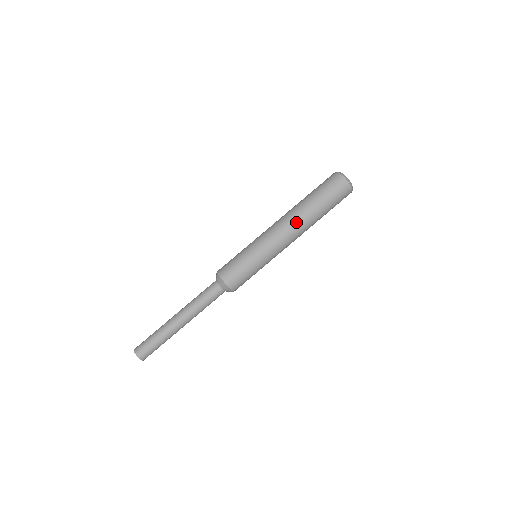
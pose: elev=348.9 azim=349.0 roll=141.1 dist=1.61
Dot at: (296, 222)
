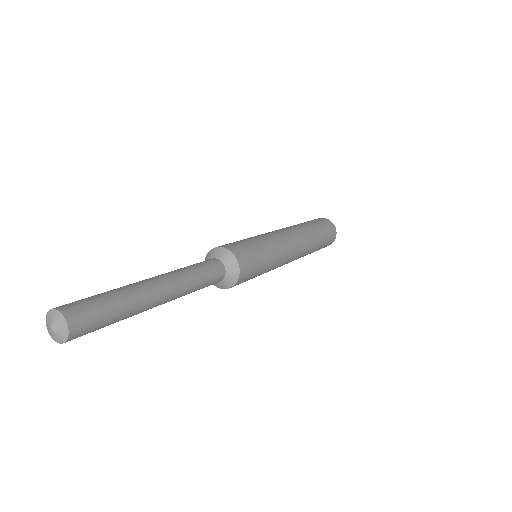
Dot at: (304, 238)
